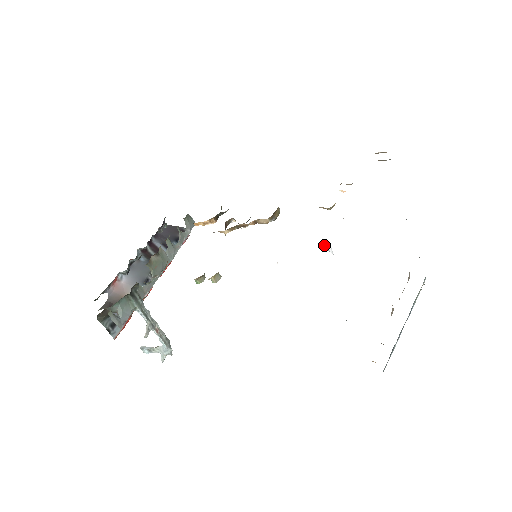
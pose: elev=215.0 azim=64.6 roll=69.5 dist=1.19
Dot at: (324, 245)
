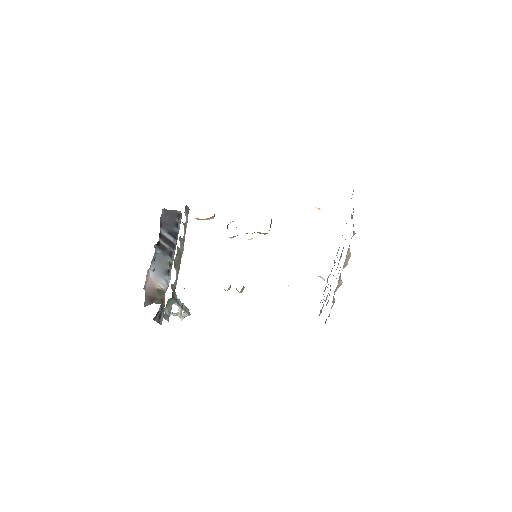
Dot at: (320, 276)
